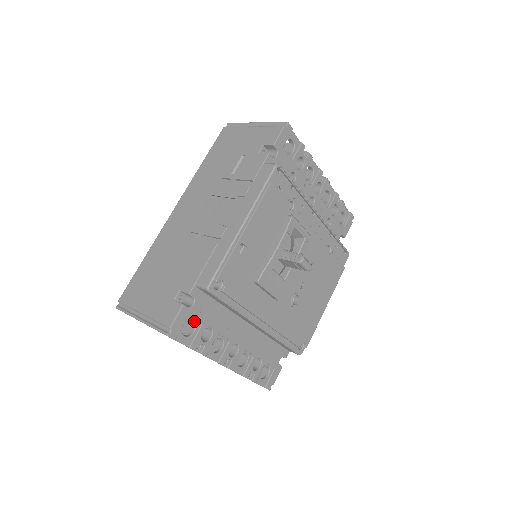
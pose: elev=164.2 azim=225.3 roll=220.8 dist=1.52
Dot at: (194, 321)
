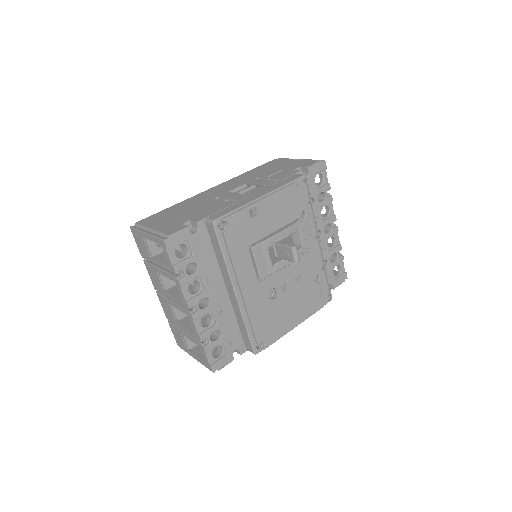
Dot at: (188, 249)
